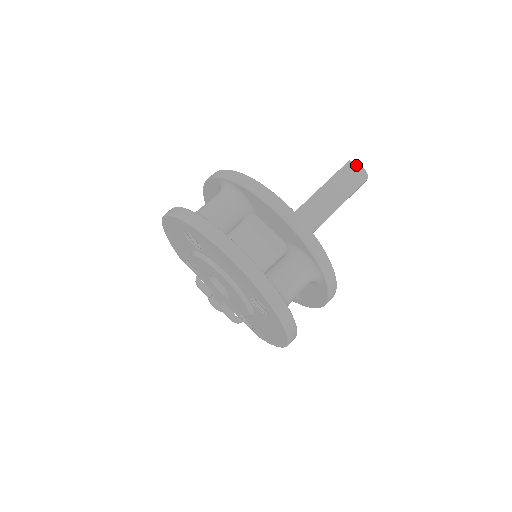
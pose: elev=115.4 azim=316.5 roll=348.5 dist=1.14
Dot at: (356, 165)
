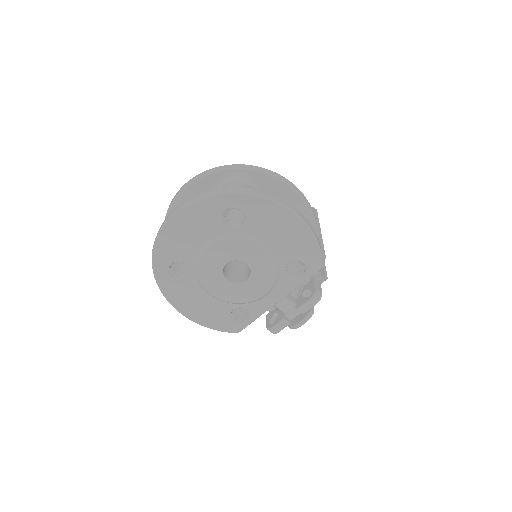
Dot at: occluded
